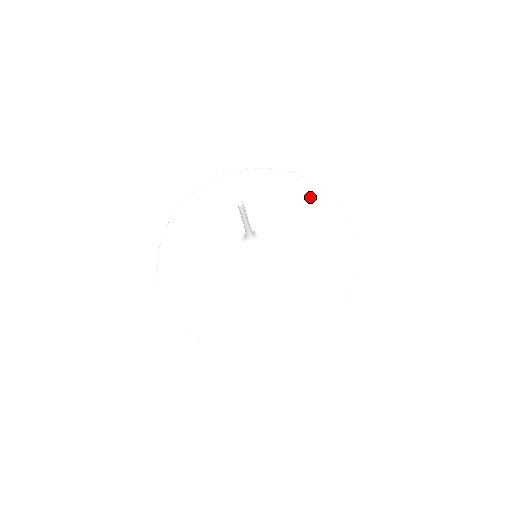
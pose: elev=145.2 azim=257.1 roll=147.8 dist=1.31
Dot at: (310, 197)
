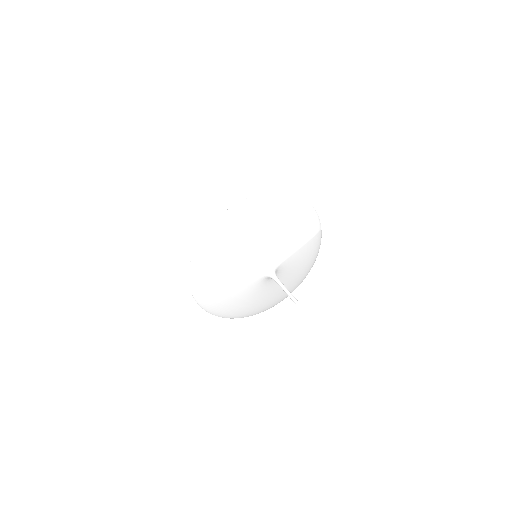
Dot at: (286, 211)
